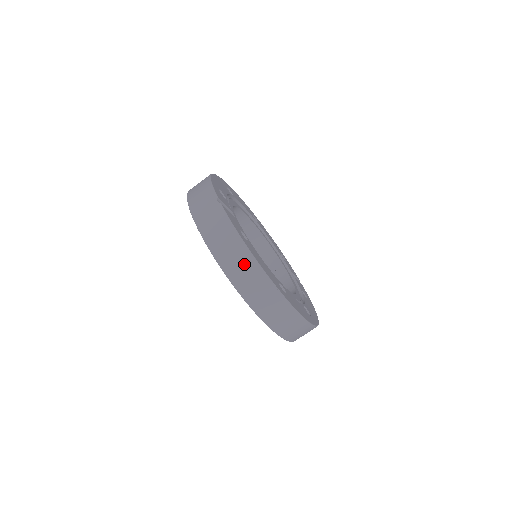
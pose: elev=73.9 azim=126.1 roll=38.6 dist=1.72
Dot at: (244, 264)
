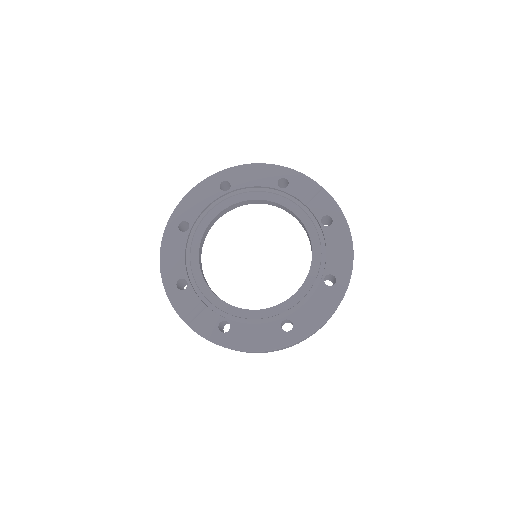
Dot at: occluded
